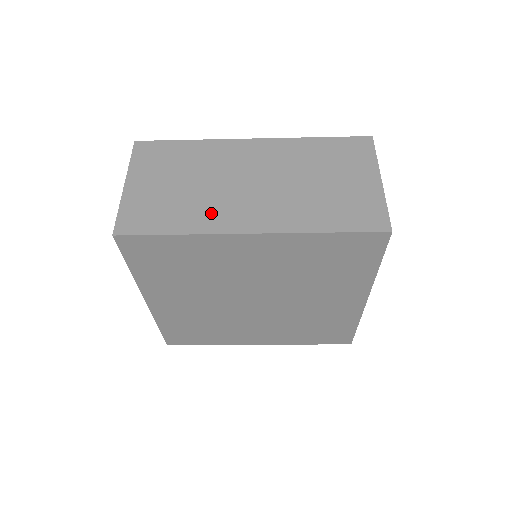
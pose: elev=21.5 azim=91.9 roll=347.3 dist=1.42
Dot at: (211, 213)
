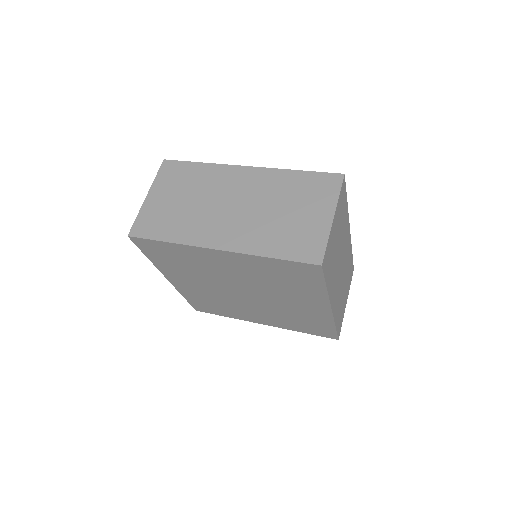
Dot at: (195, 228)
